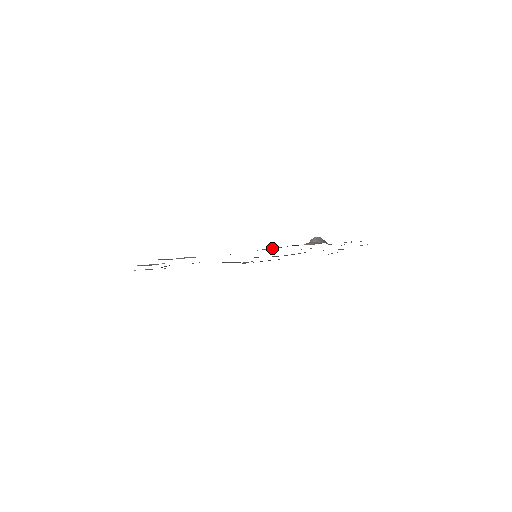
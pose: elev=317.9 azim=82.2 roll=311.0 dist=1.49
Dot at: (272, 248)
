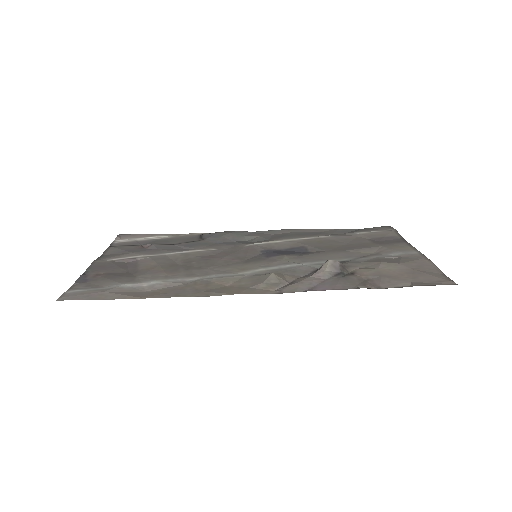
Dot at: (269, 288)
